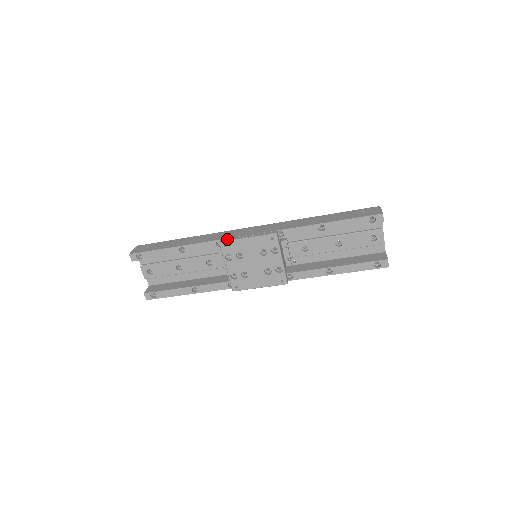
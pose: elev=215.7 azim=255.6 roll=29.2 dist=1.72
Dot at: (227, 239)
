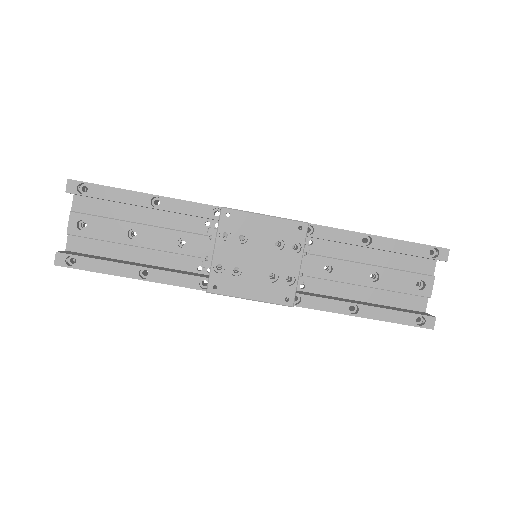
Dot at: occluded
